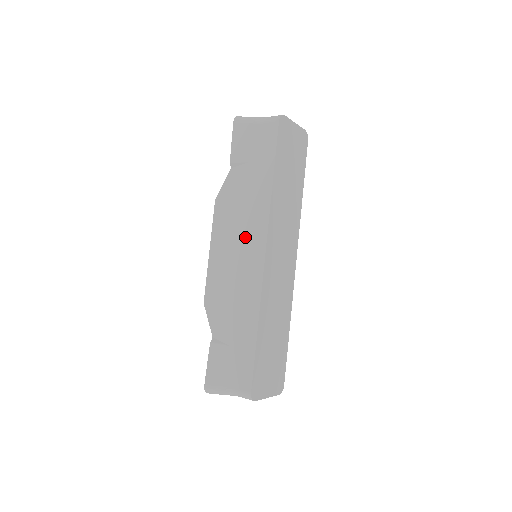
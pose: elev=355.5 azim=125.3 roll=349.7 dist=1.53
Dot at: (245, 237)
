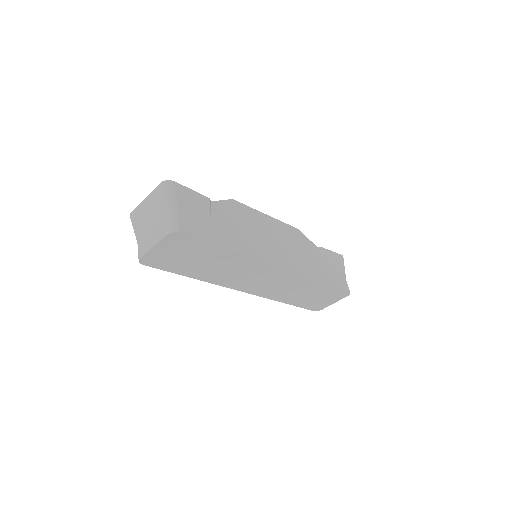
Dot at: occluded
